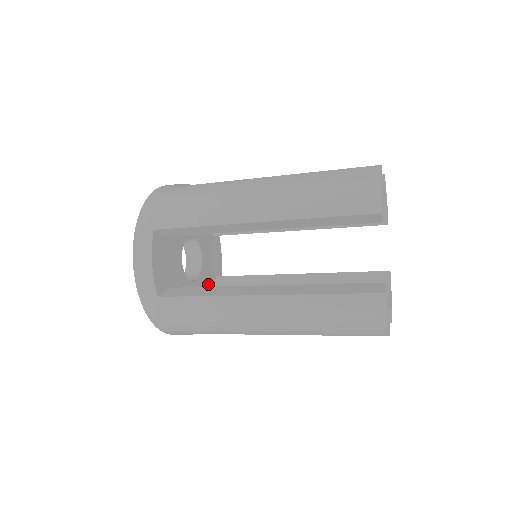
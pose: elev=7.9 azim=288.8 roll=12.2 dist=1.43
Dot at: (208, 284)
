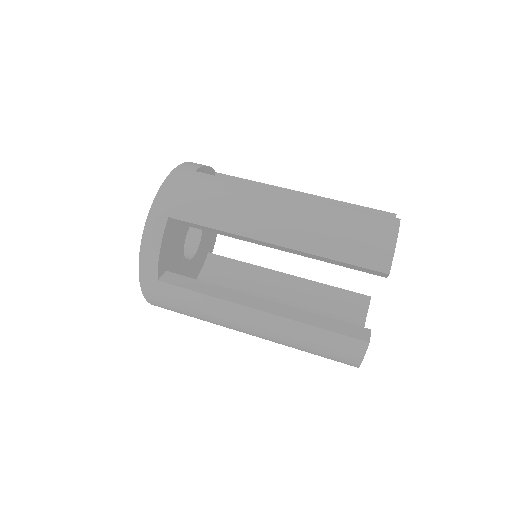
Dot at: occluded
